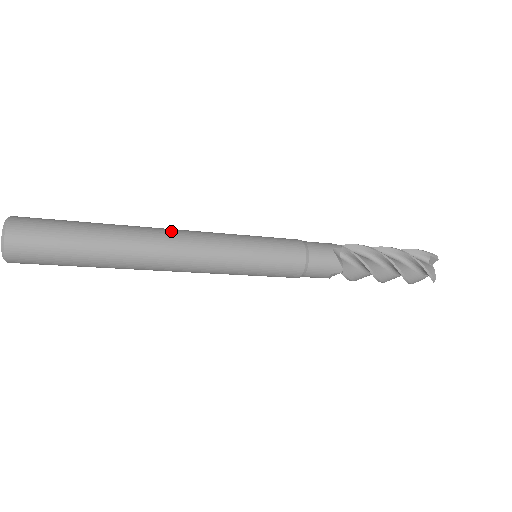
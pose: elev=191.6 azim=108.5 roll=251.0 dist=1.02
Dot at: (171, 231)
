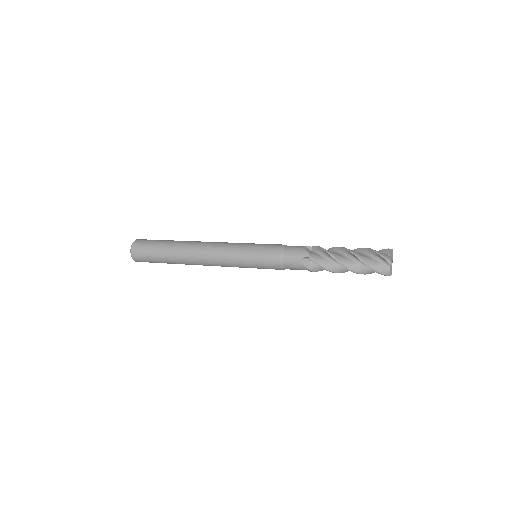
Dot at: (202, 250)
